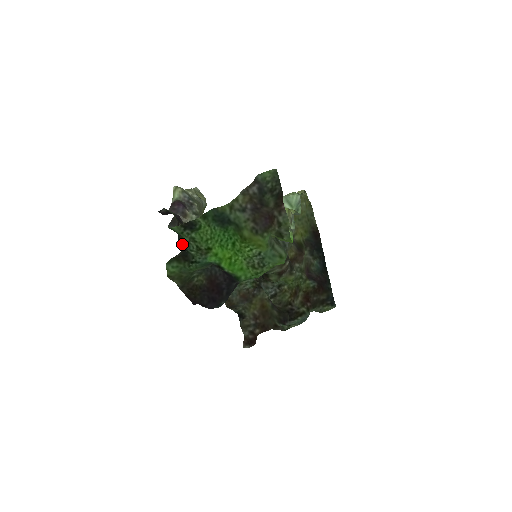
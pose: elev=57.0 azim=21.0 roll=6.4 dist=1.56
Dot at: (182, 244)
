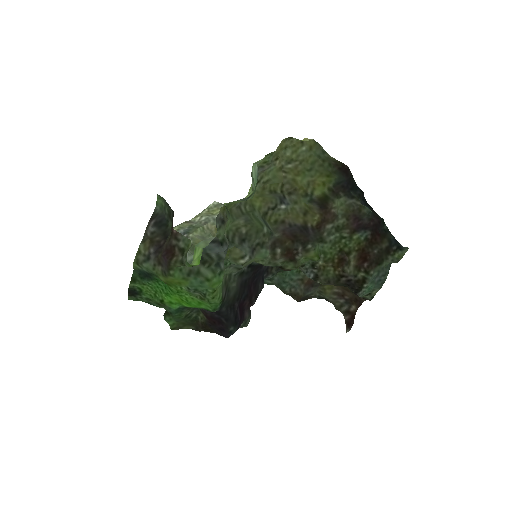
Dot at: (151, 304)
